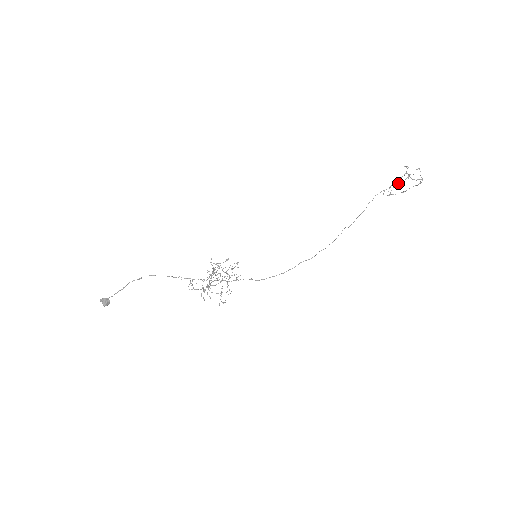
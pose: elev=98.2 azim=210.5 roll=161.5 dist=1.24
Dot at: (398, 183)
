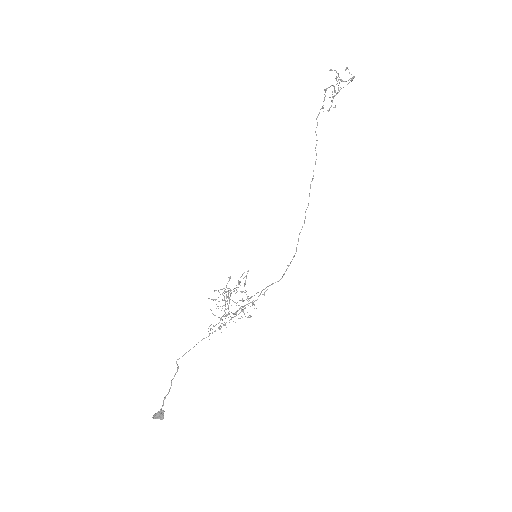
Dot at: occluded
